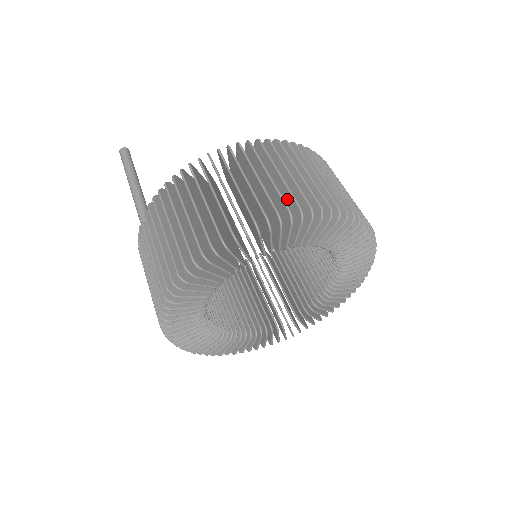
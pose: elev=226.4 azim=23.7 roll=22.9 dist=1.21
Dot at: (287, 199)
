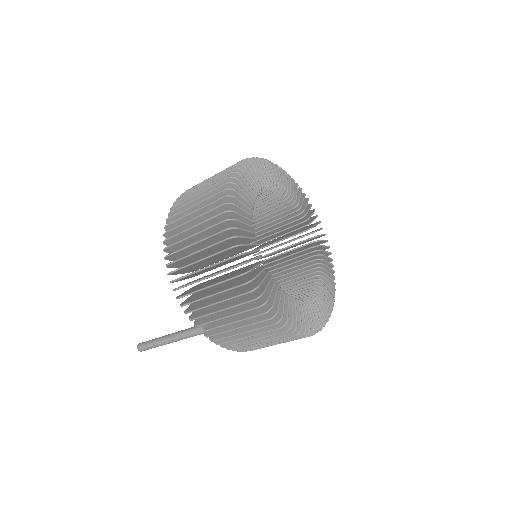
Dot at: occluded
